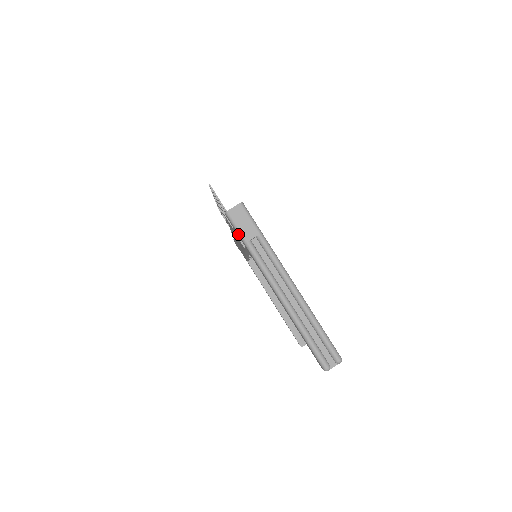
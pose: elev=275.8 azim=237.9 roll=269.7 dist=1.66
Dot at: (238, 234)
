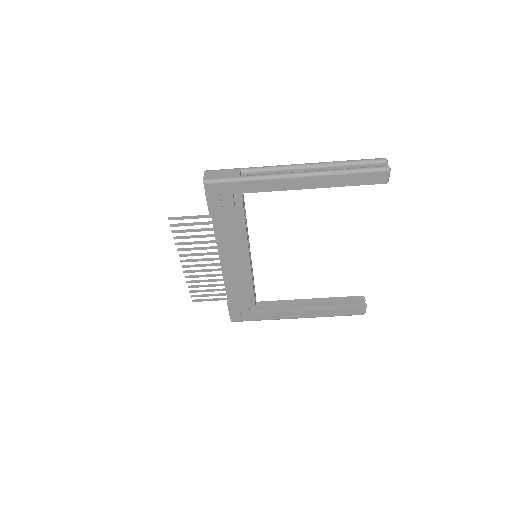
Dot at: (228, 182)
